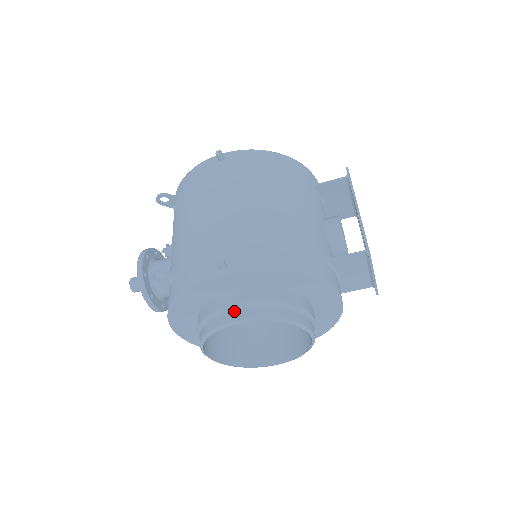
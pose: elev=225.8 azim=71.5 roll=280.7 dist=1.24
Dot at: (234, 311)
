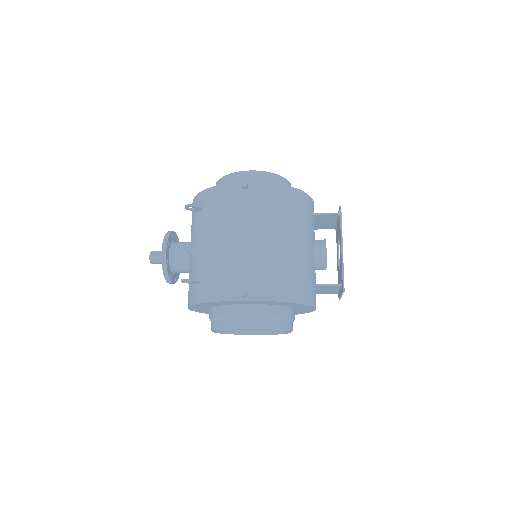
Dot at: (244, 319)
